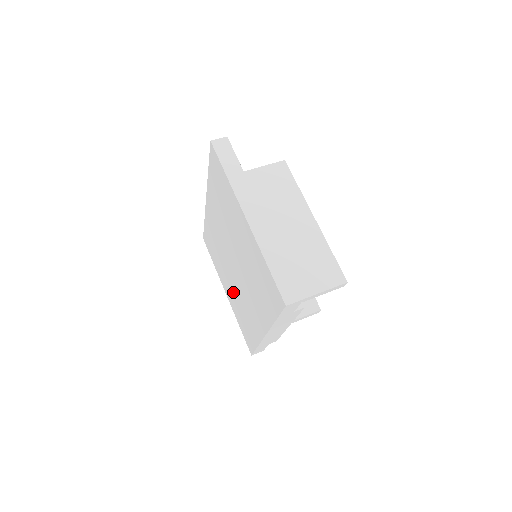
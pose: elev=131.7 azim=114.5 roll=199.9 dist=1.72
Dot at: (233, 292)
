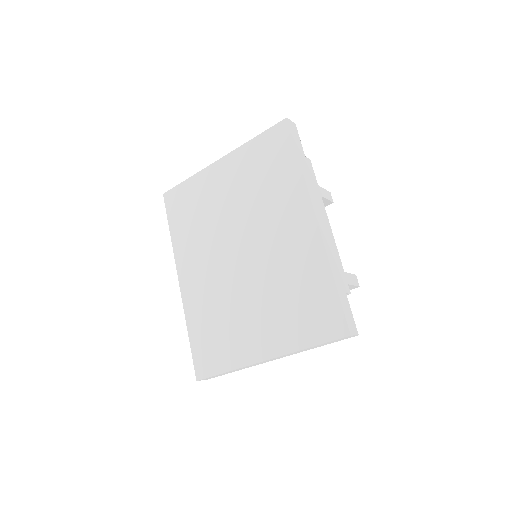
Dot at: (265, 307)
